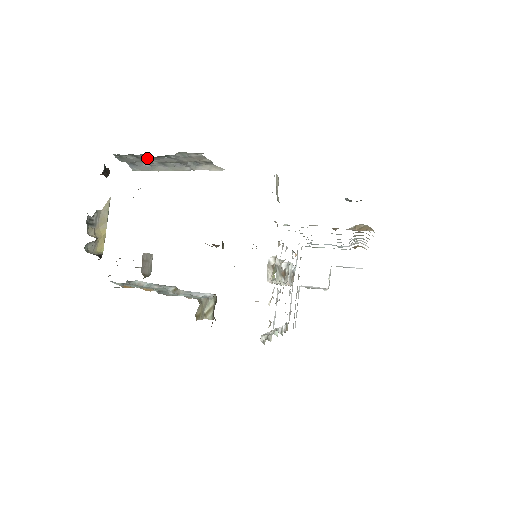
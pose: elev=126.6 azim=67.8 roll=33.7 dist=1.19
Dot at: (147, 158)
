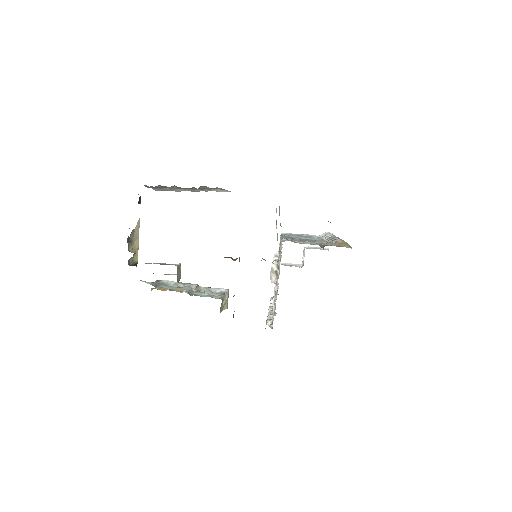
Dot at: (172, 187)
